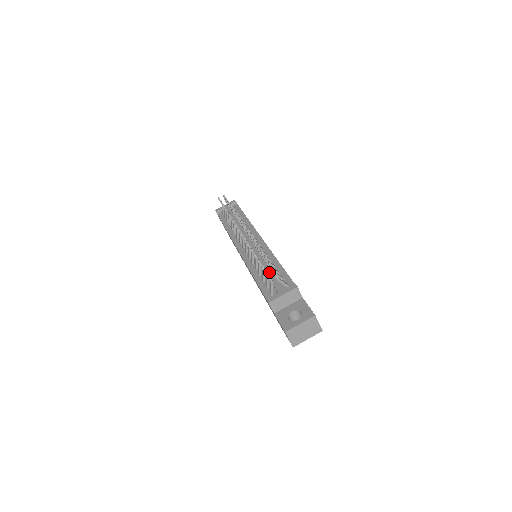
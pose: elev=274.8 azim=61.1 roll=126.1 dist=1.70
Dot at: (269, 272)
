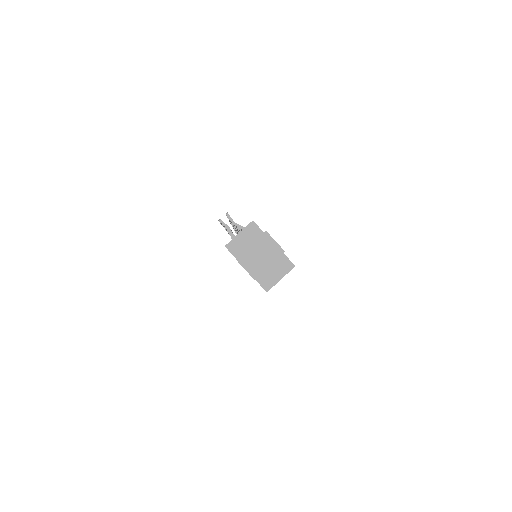
Dot at: occluded
